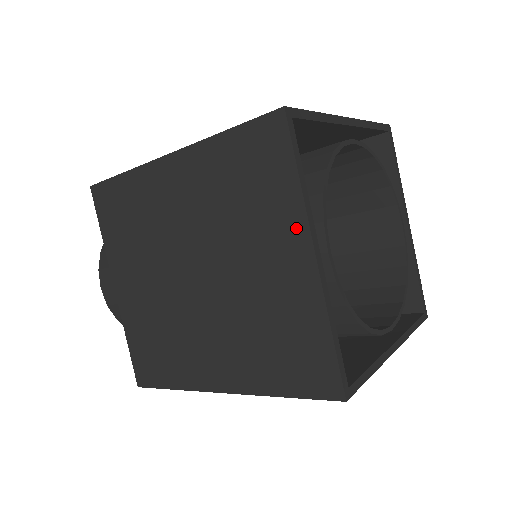
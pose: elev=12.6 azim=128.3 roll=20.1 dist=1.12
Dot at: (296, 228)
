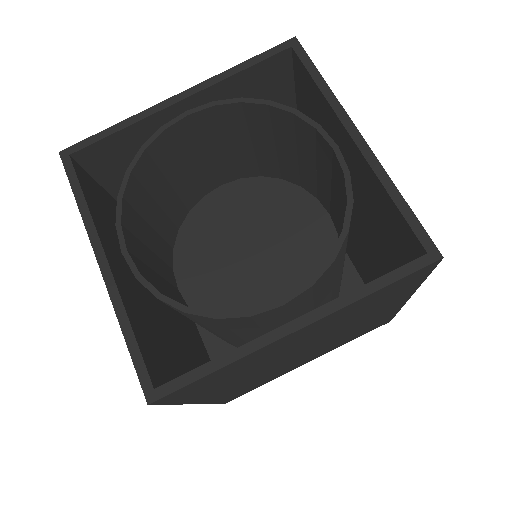
Dot at: occluded
